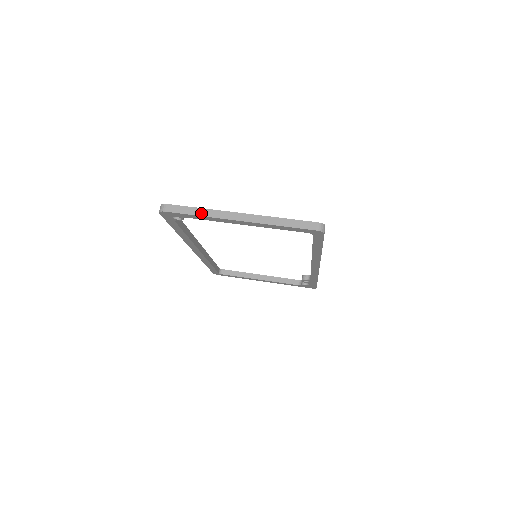
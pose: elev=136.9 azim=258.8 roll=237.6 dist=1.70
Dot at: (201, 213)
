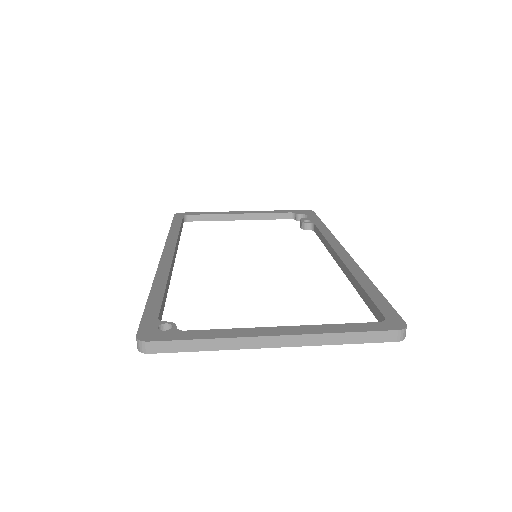
Dot at: (212, 346)
